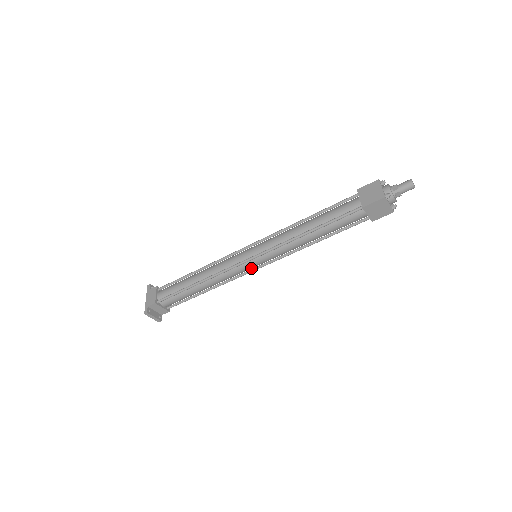
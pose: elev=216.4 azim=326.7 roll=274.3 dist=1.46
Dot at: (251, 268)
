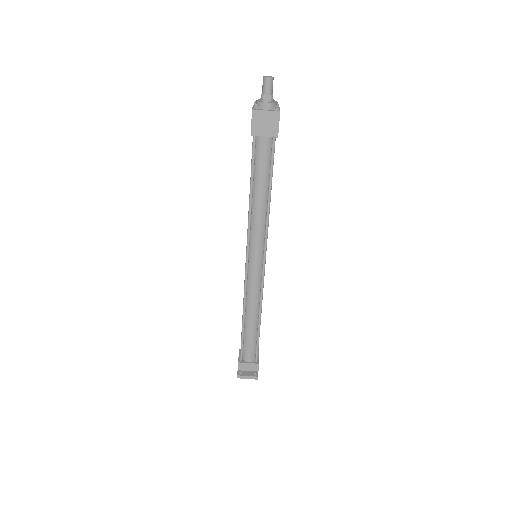
Dot at: (261, 269)
